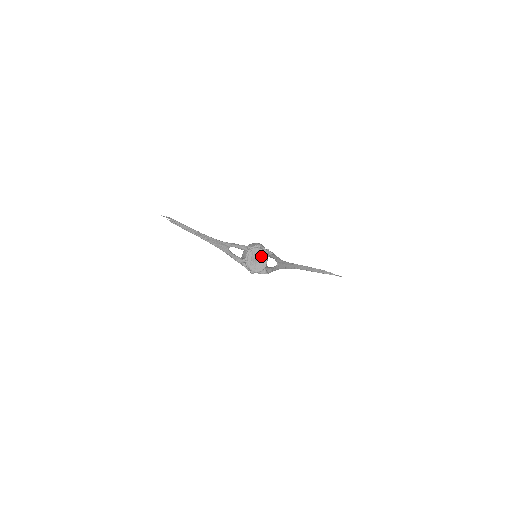
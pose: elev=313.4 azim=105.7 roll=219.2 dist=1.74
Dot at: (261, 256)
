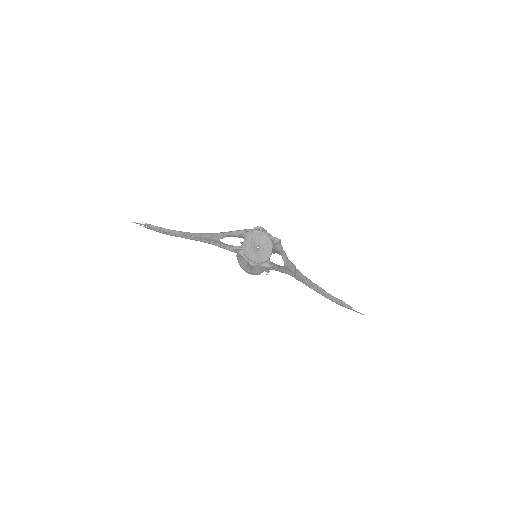
Dot at: (264, 242)
